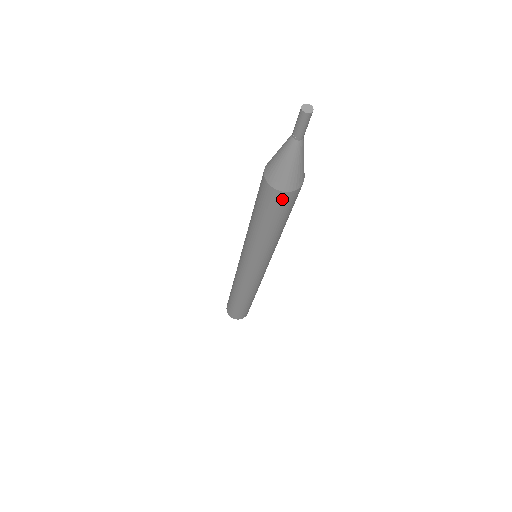
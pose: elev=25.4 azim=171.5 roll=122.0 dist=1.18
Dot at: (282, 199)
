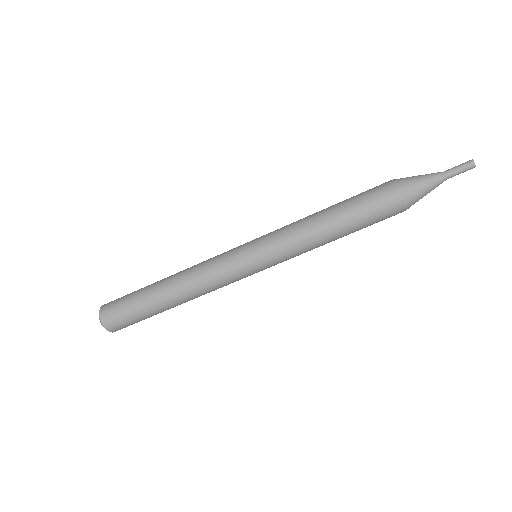
Dot at: (387, 195)
